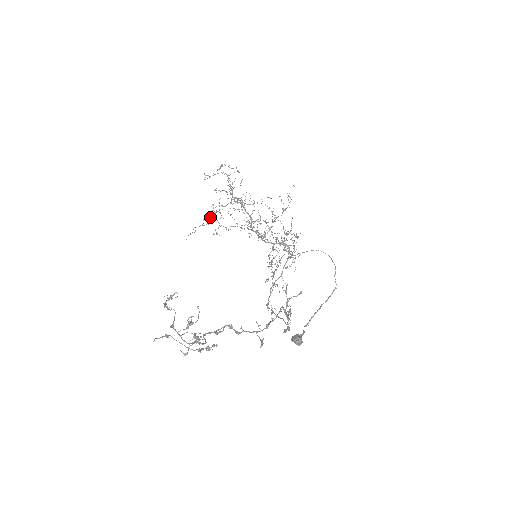
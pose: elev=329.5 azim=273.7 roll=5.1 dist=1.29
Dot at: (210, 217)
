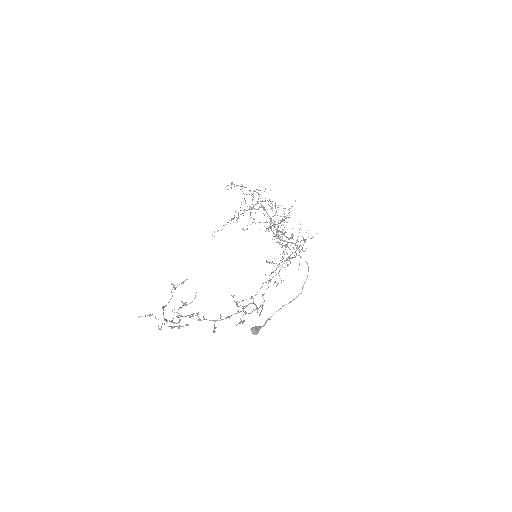
Dot at: (232, 219)
